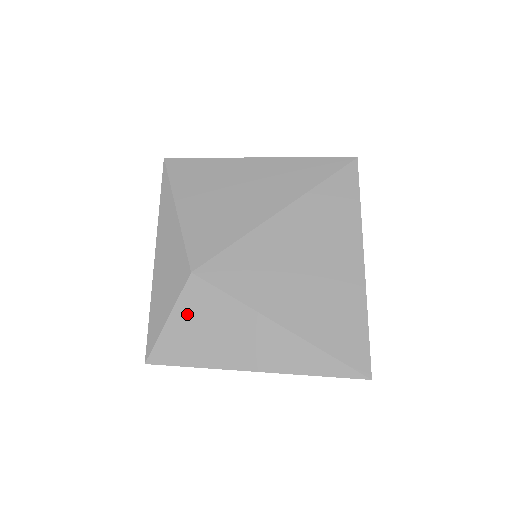
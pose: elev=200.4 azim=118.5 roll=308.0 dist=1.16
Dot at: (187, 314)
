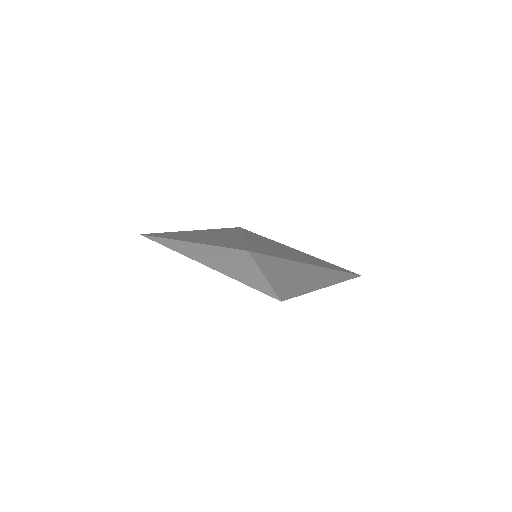
Dot at: (270, 270)
